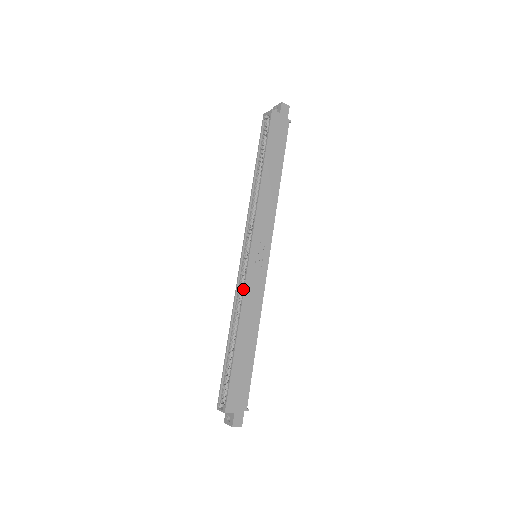
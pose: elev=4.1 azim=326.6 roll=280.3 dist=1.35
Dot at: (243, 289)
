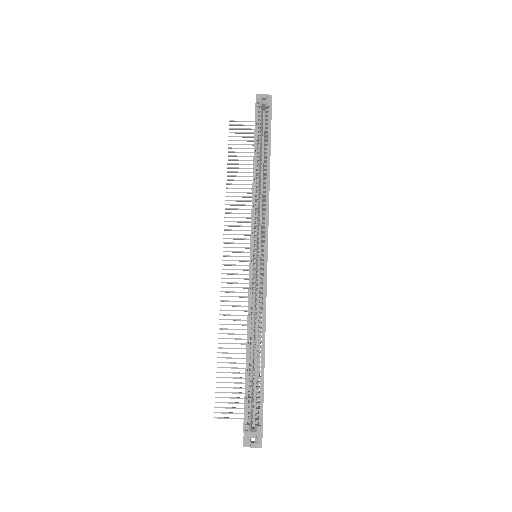
Dot at: (265, 293)
